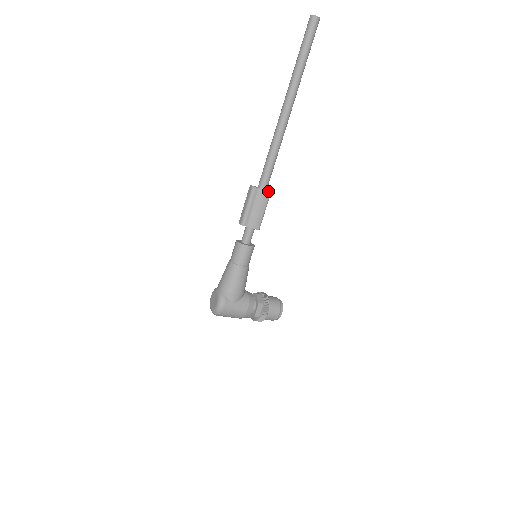
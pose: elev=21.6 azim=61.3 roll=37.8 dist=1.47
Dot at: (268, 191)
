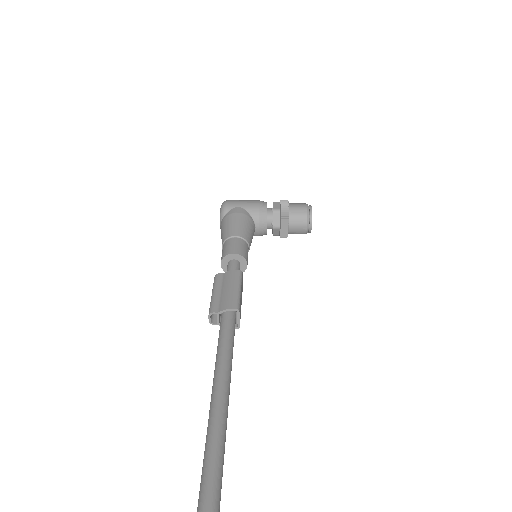
Dot at: occluded
